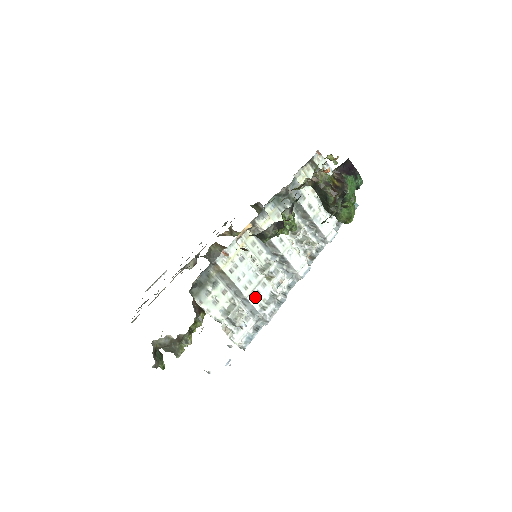
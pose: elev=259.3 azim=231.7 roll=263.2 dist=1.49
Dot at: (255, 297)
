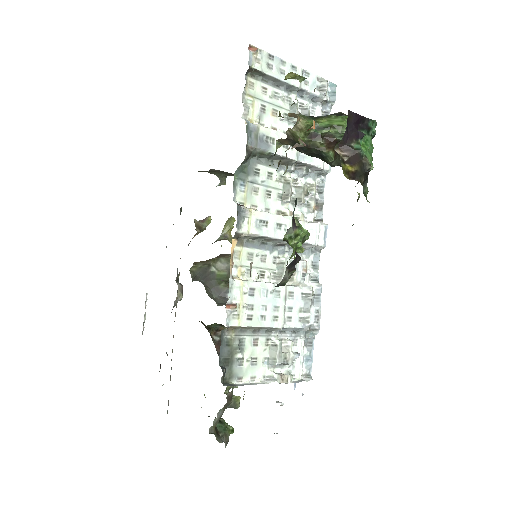
Dot at: (290, 317)
